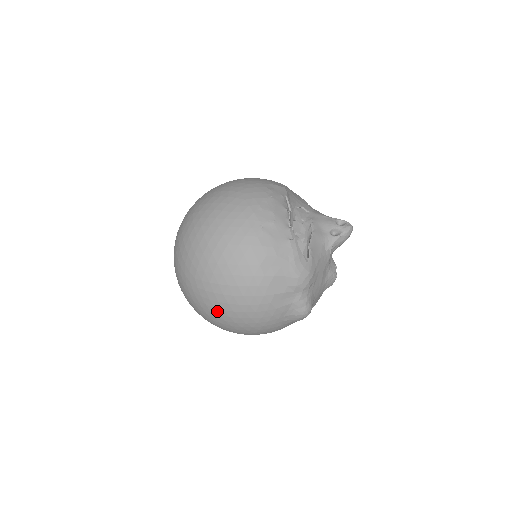
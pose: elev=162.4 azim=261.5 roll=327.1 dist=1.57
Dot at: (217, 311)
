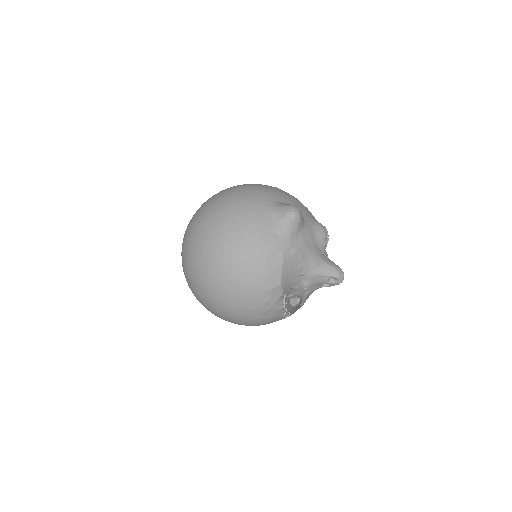
Dot at: occluded
